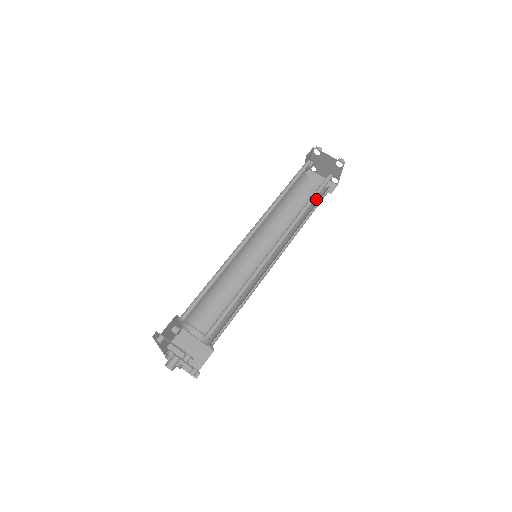
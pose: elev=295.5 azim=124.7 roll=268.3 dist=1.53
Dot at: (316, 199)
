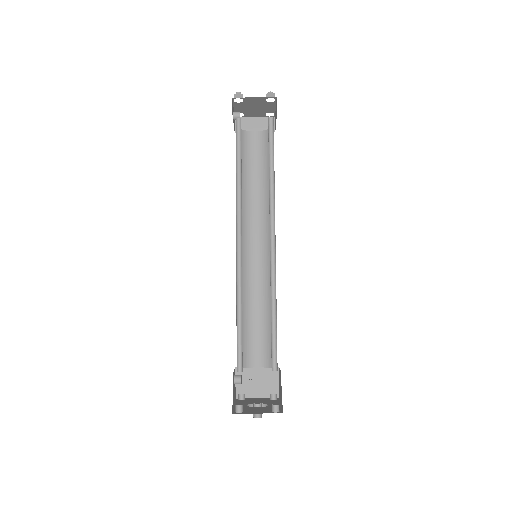
Dot at: (266, 150)
